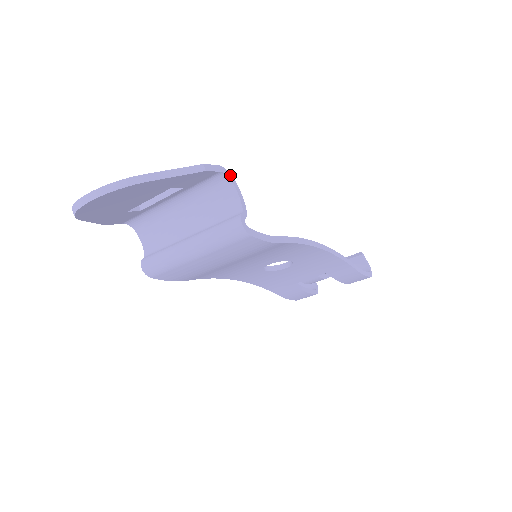
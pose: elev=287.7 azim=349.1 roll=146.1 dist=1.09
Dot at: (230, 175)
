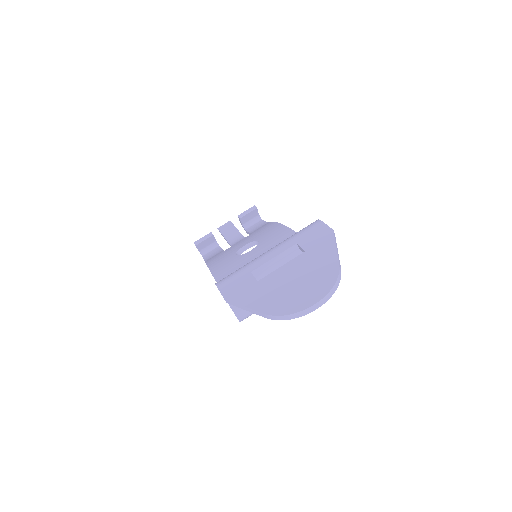
Dot at: occluded
